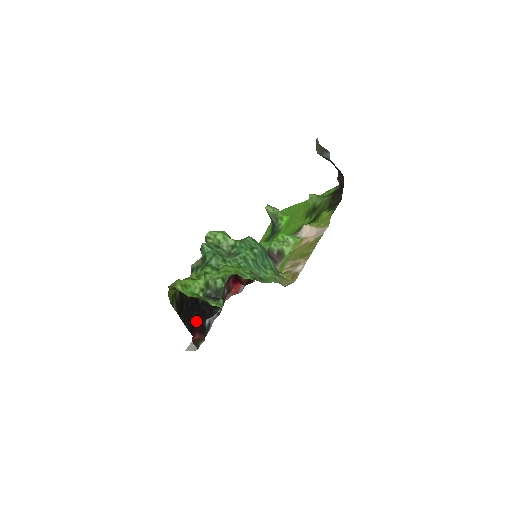
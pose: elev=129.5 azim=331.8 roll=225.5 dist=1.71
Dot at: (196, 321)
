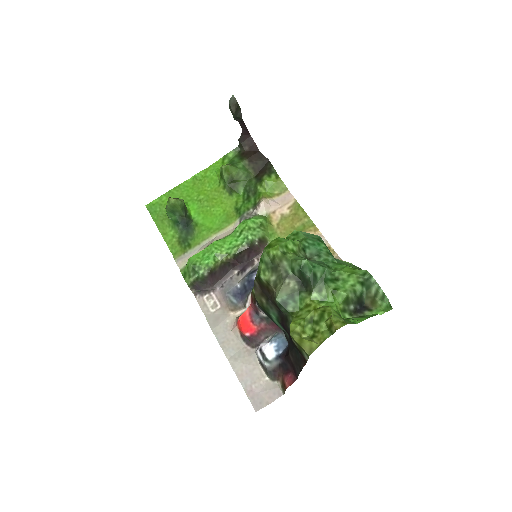
Dot at: (290, 362)
